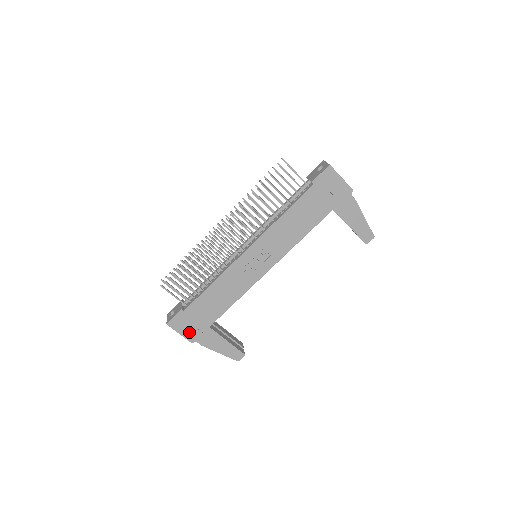
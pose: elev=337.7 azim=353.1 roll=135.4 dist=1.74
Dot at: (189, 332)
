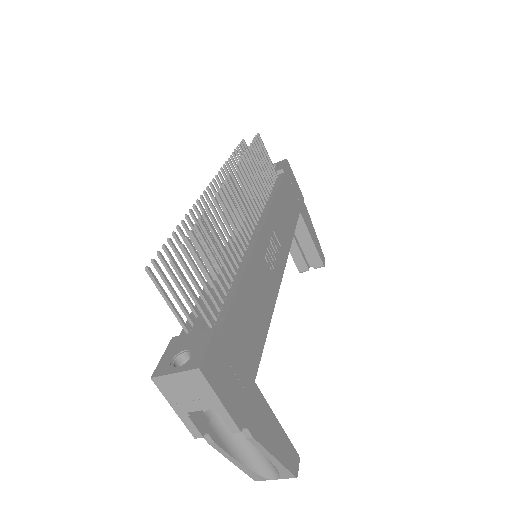
Dot at: (233, 396)
